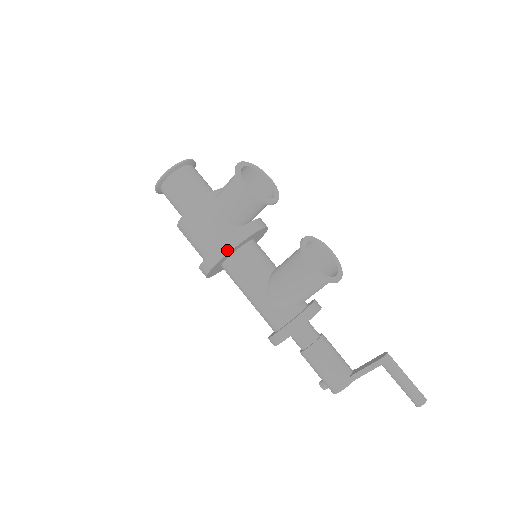
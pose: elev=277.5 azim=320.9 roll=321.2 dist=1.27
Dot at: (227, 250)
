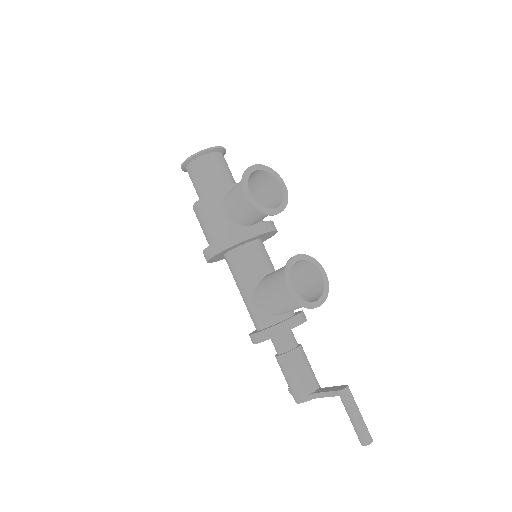
Dot at: (223, 248)
